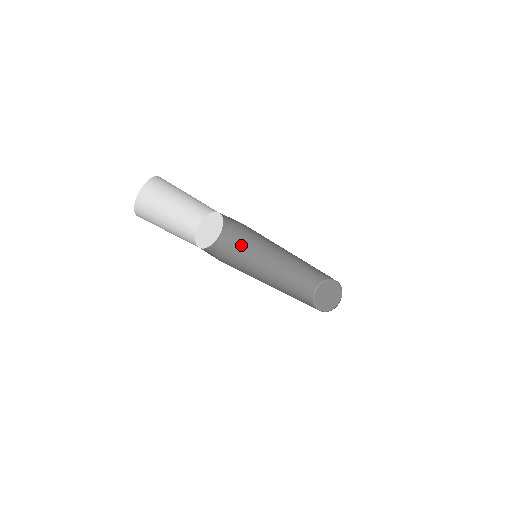
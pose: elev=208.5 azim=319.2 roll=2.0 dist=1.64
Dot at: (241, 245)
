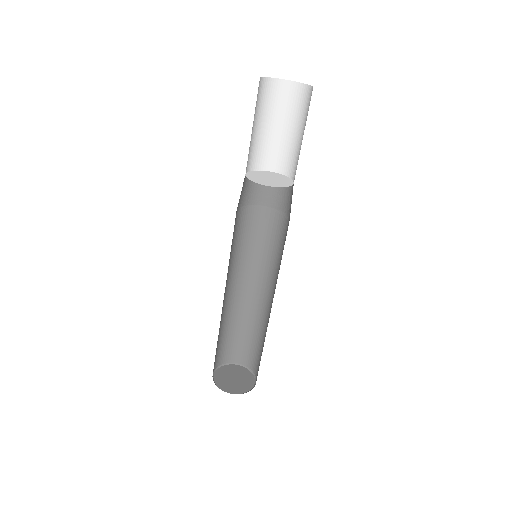
Dot at: (242, 237)
